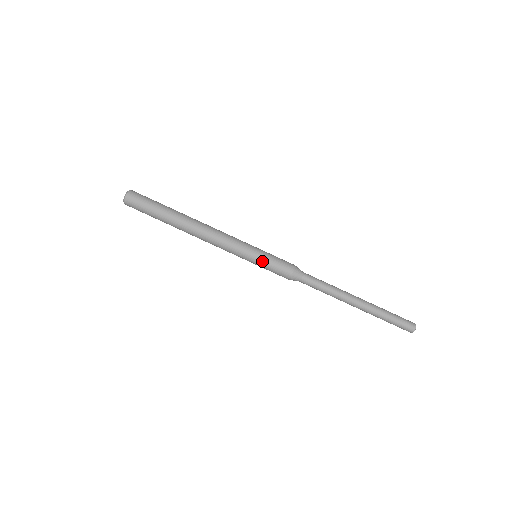
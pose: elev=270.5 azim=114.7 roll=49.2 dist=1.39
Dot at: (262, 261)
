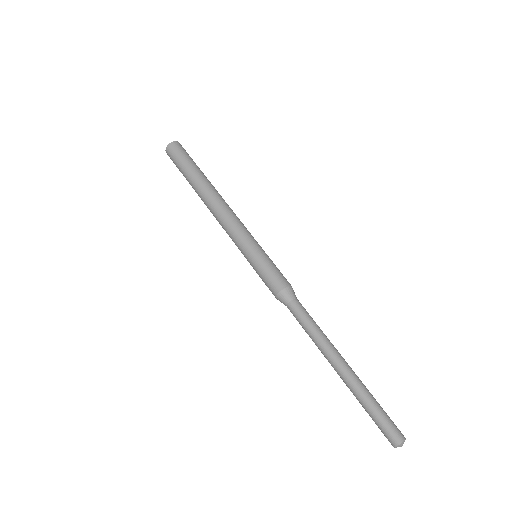
Dot at: (256, 262)
